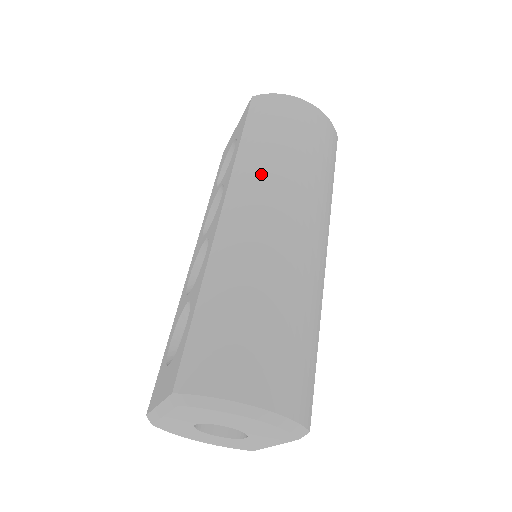
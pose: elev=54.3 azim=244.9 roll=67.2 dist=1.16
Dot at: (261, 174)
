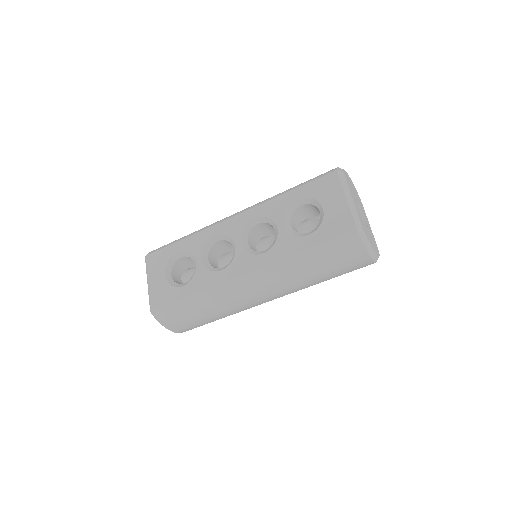
Dot at: (283, 280)
